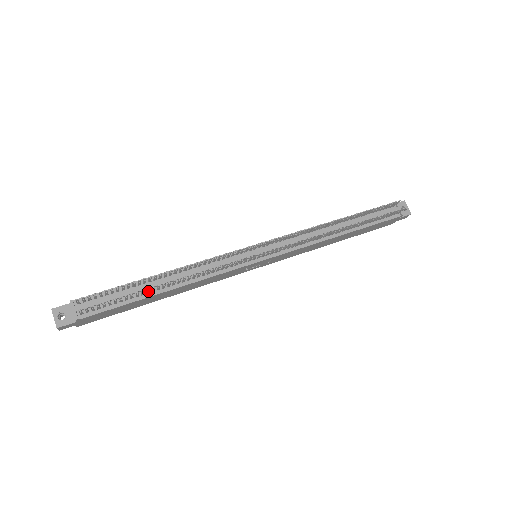
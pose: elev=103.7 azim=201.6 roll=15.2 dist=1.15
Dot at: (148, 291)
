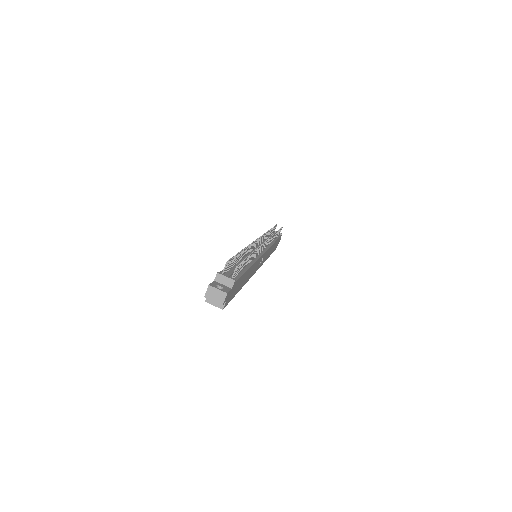
Dot at: (247, 261)
